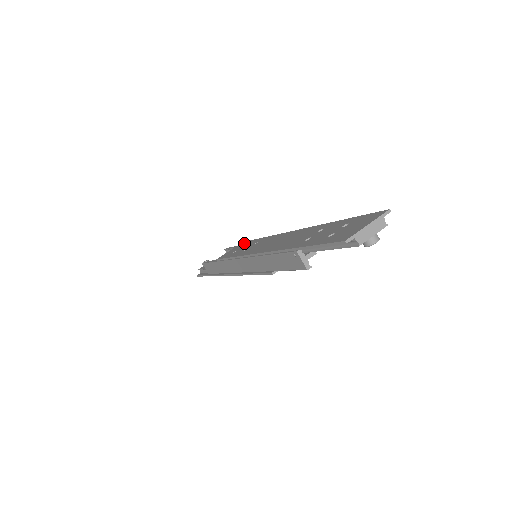
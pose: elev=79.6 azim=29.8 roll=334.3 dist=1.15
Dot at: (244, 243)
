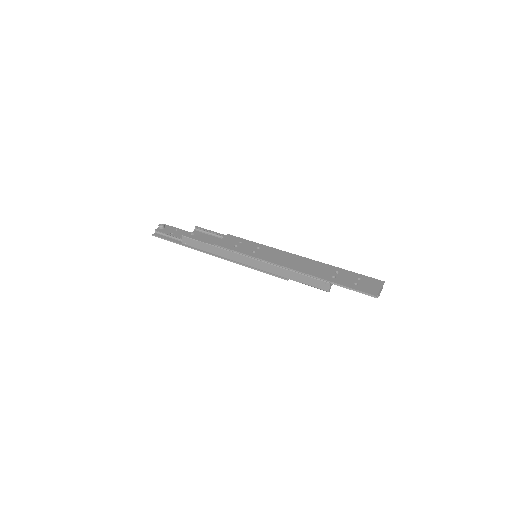
Dot at: (234, 238)
